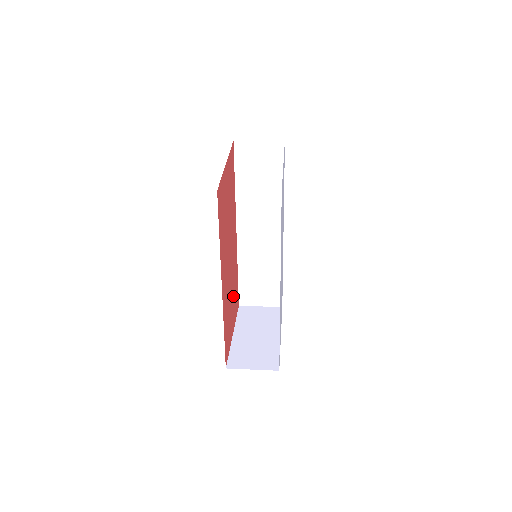
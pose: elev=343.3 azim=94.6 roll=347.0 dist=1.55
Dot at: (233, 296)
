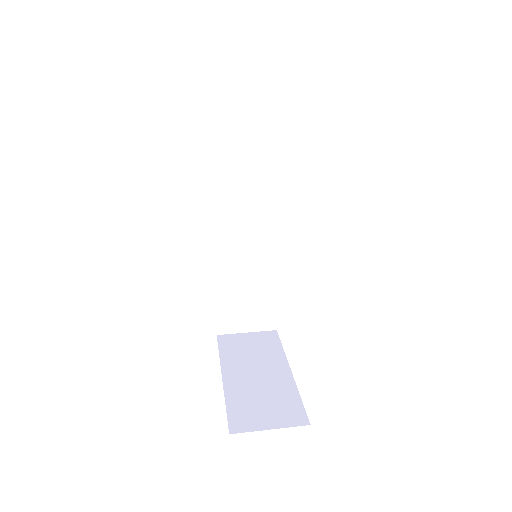
Dot at: occluded
